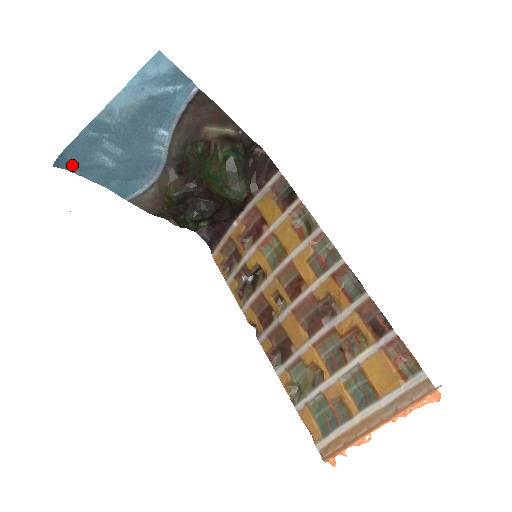
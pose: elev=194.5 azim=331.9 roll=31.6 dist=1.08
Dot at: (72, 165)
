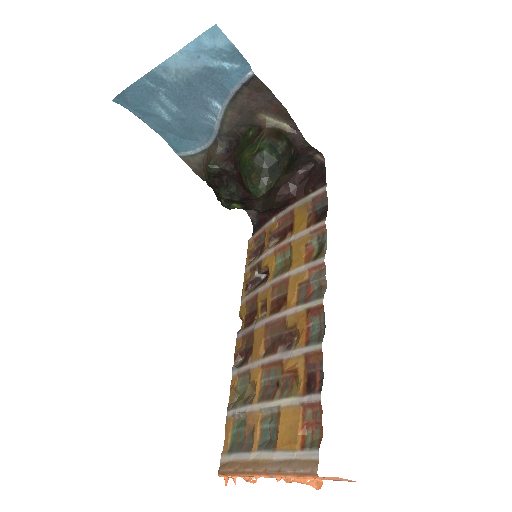
Dot at: (132, 106)
